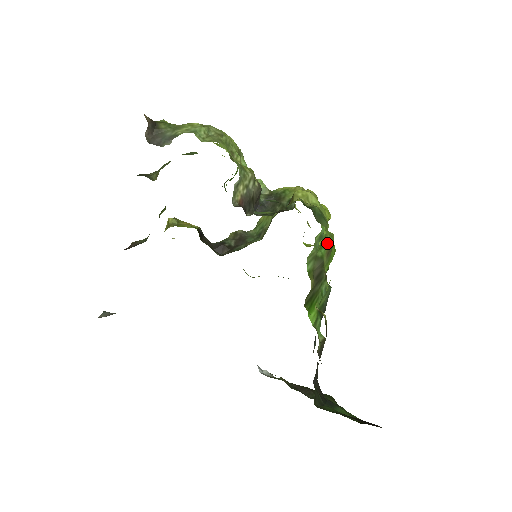
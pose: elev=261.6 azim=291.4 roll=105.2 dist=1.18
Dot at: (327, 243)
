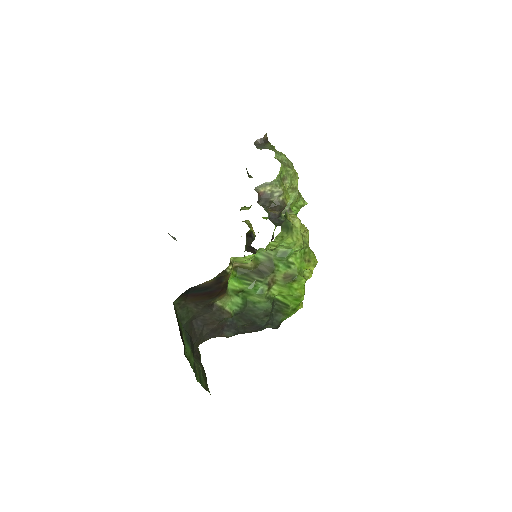
Dot at: (291, 270)
